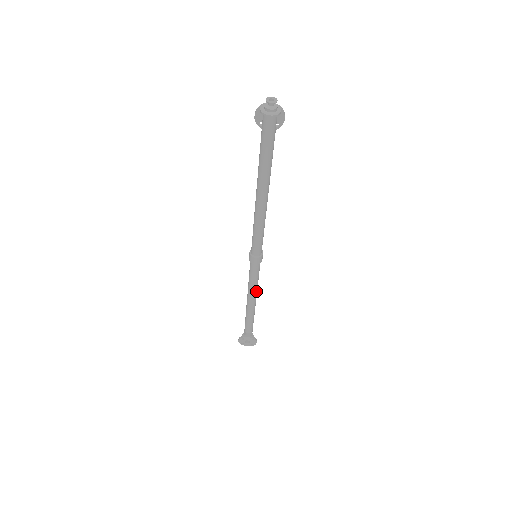
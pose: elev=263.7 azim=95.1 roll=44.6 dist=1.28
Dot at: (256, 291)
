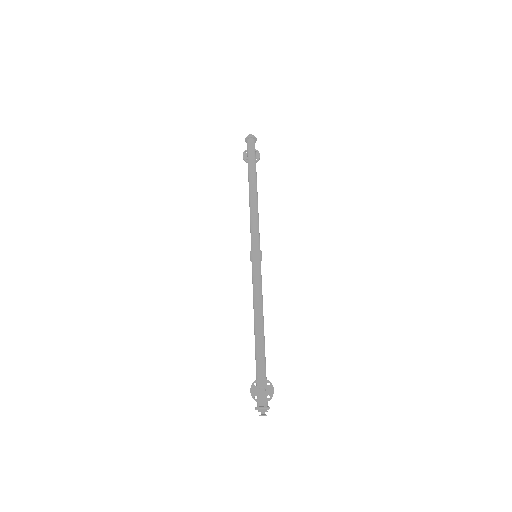
Dot at: (262, 303)
